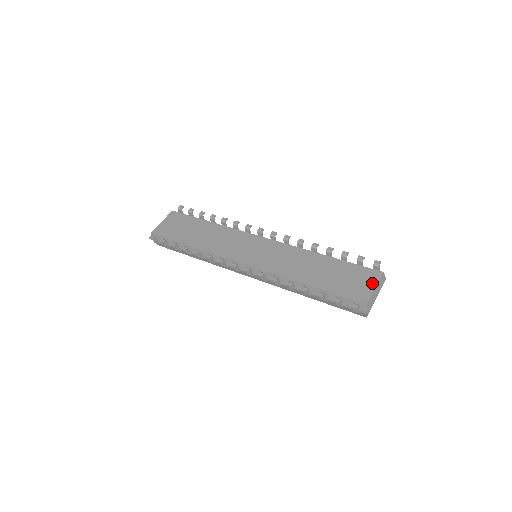
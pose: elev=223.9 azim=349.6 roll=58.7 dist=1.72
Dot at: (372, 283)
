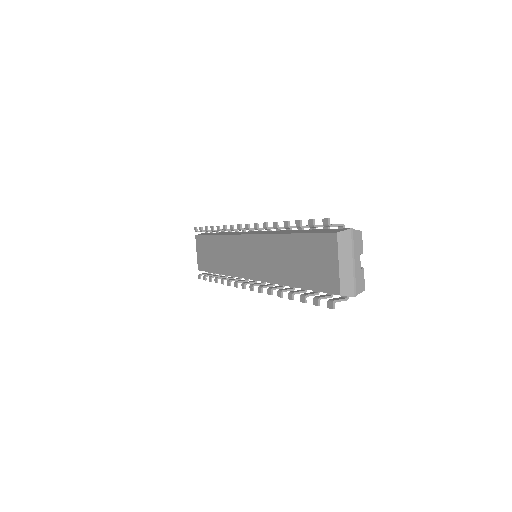
Dot at: (333, 258)
